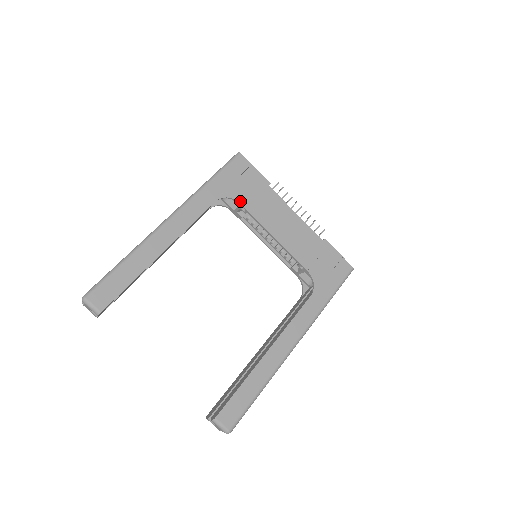
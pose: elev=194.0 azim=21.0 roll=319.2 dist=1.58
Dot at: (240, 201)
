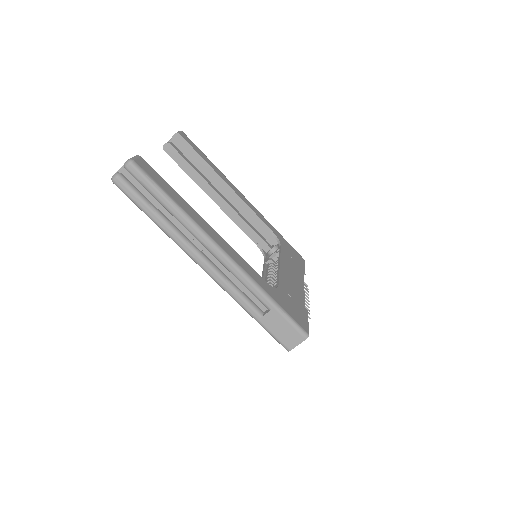
Dot at: (282, 247)
